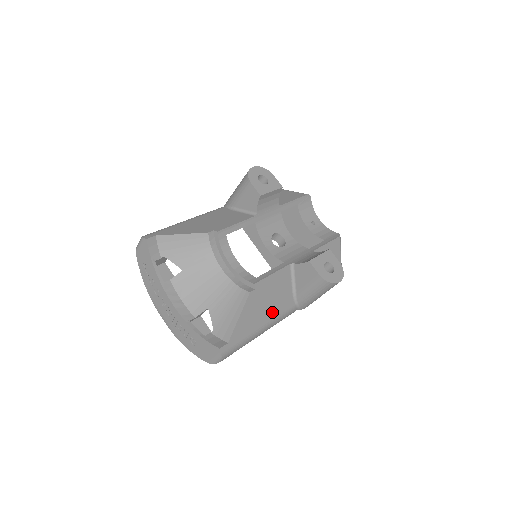
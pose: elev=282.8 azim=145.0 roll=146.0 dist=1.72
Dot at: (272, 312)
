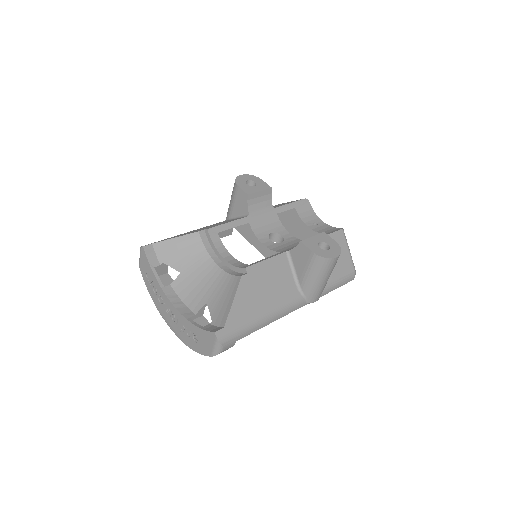
Dot at: (273, 300)
